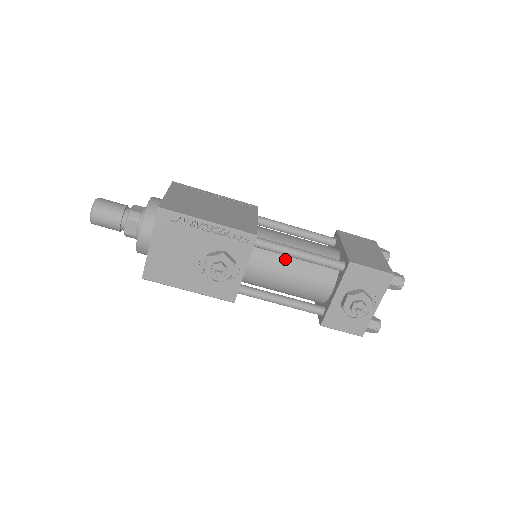
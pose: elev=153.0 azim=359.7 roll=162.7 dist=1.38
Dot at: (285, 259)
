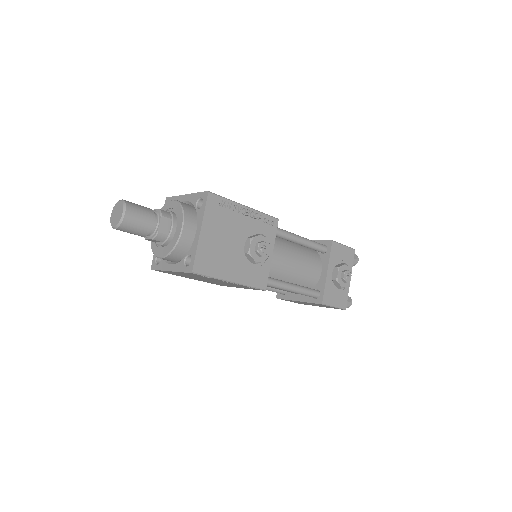
Dot at: (289, 247)
